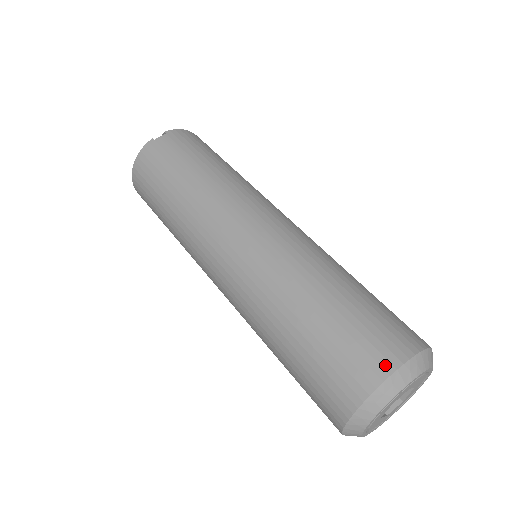
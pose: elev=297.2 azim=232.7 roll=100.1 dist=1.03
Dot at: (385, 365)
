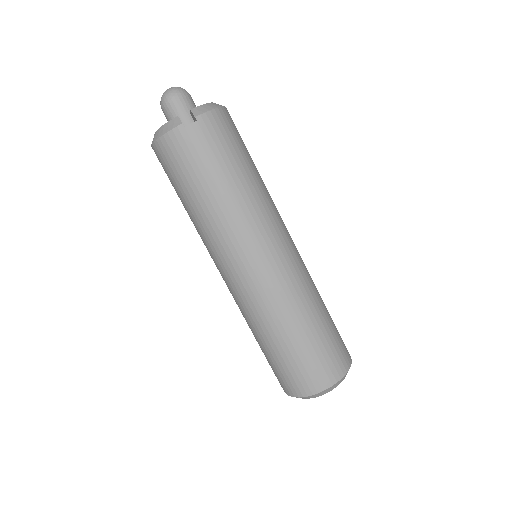
Dot at: (322, 385)
